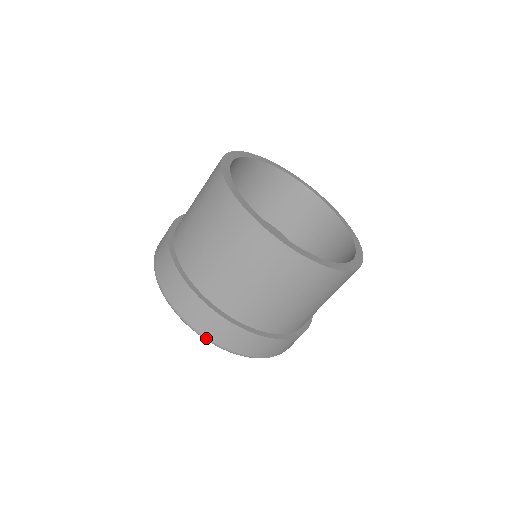
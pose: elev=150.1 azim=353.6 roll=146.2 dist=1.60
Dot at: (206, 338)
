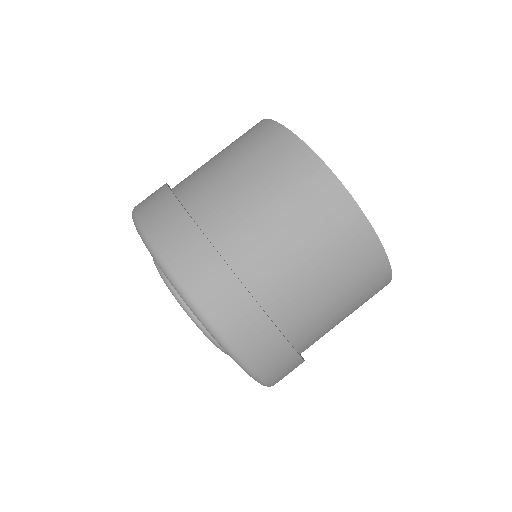
Dot at: (219, 333)
